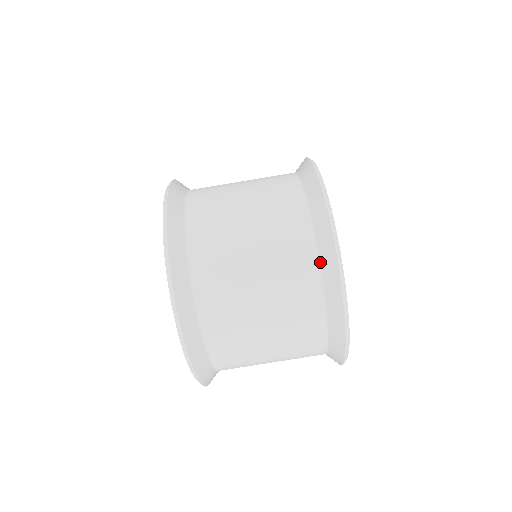
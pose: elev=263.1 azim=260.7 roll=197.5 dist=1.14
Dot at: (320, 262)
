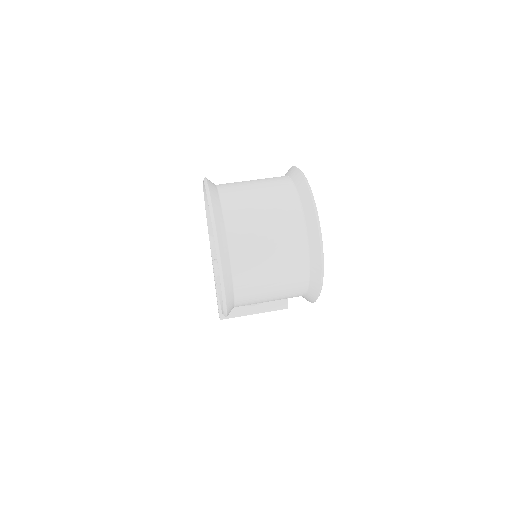
Dot at: (298, 193)
